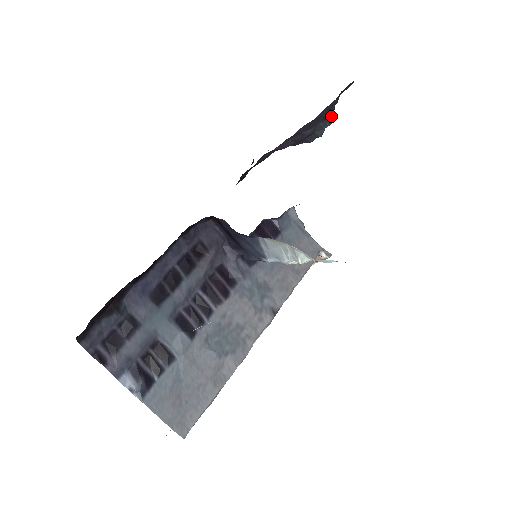
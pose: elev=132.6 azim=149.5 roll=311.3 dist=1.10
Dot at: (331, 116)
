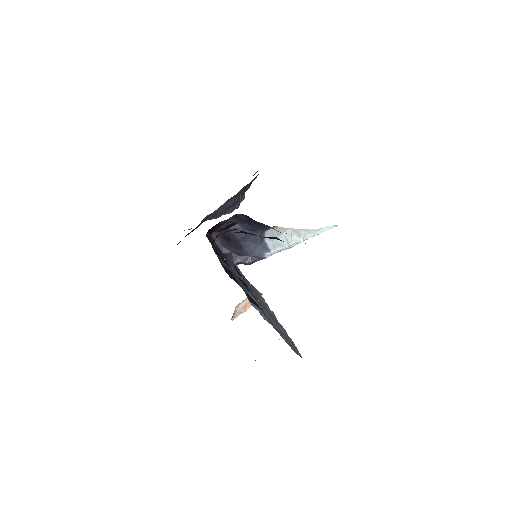
Dot at: (244, 193)
